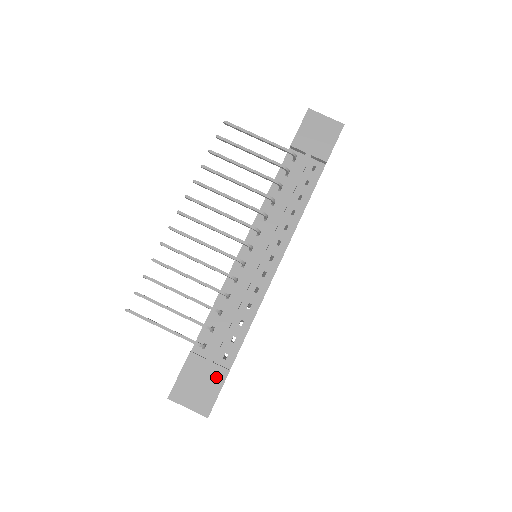
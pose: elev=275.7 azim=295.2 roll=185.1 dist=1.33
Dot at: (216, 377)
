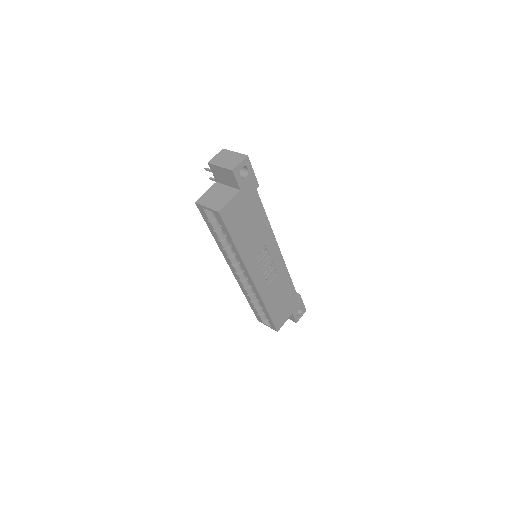
Dot at: occluded
